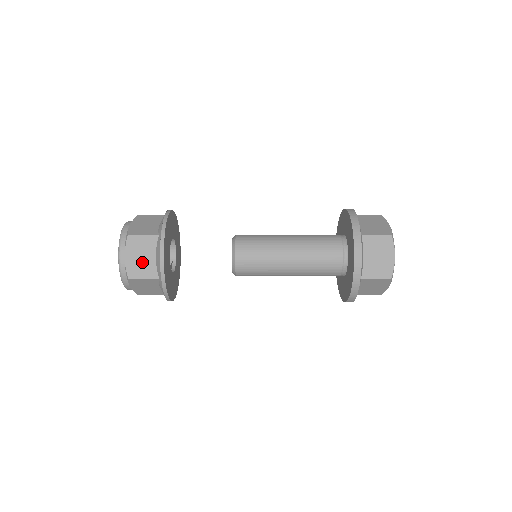
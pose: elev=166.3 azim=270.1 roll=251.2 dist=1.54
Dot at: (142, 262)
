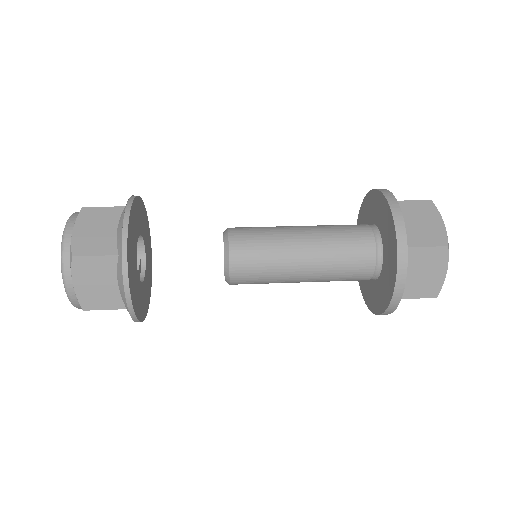
Dot at: (99, 290)
